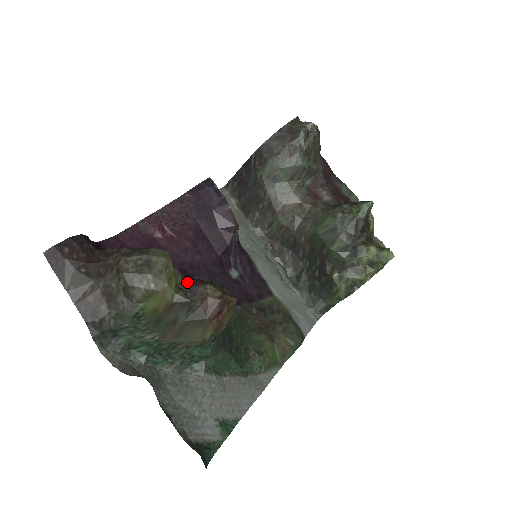
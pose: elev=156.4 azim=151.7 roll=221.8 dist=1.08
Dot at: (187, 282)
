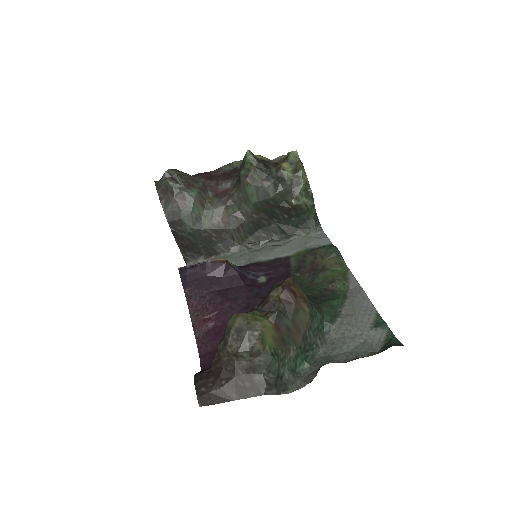
Dot at: (262, 308)
